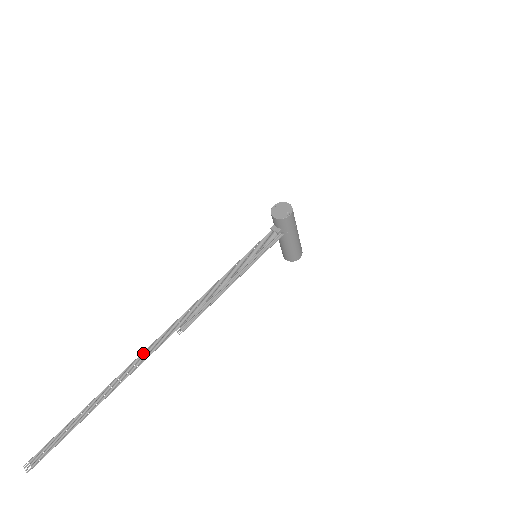
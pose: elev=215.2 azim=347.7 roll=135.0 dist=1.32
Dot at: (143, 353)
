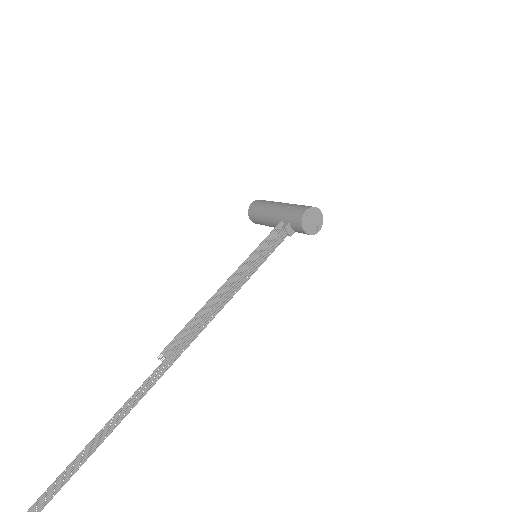
Dot at: (127, 403)
